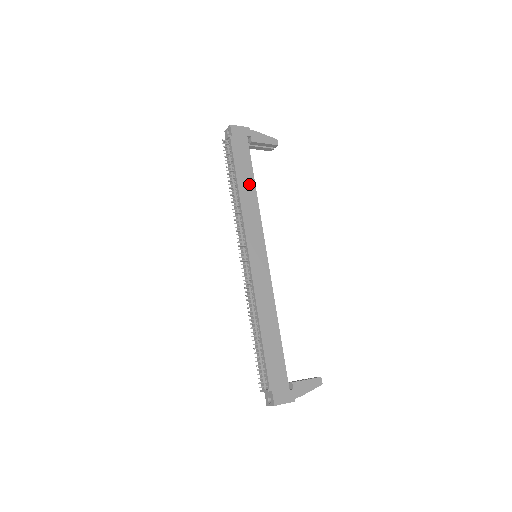
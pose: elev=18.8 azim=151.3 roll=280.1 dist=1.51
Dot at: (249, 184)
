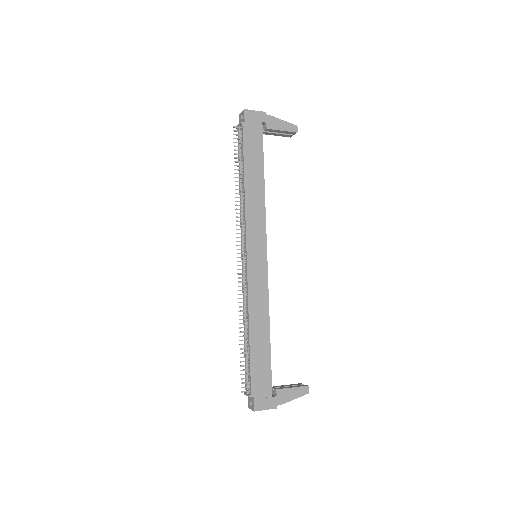
Dot at: (257, 178)
